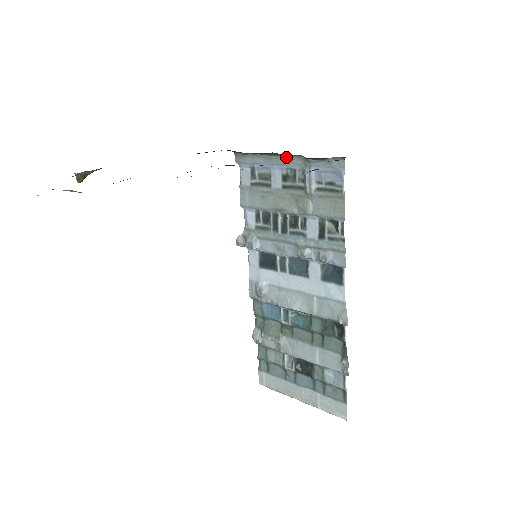
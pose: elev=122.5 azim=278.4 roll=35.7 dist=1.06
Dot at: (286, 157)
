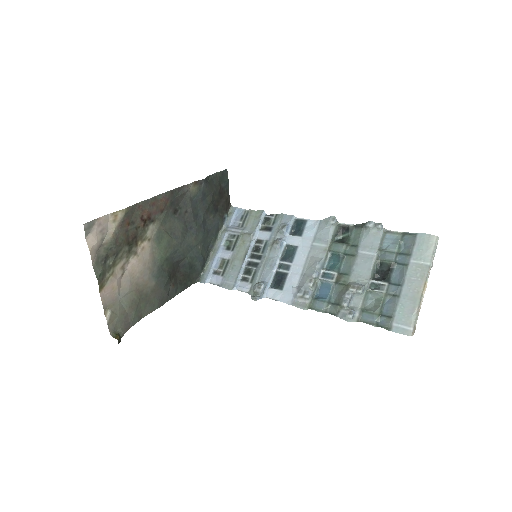
Dot at: (217, 243)
